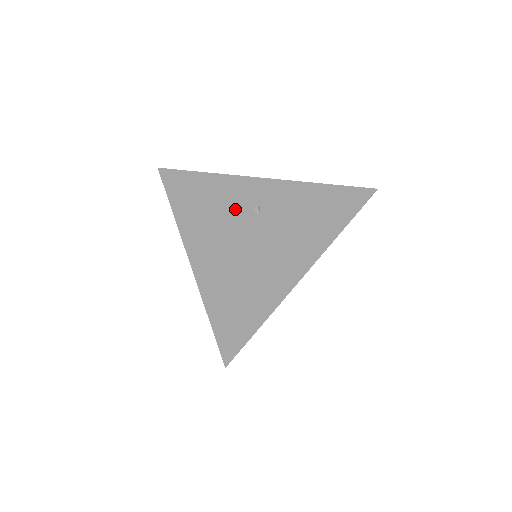
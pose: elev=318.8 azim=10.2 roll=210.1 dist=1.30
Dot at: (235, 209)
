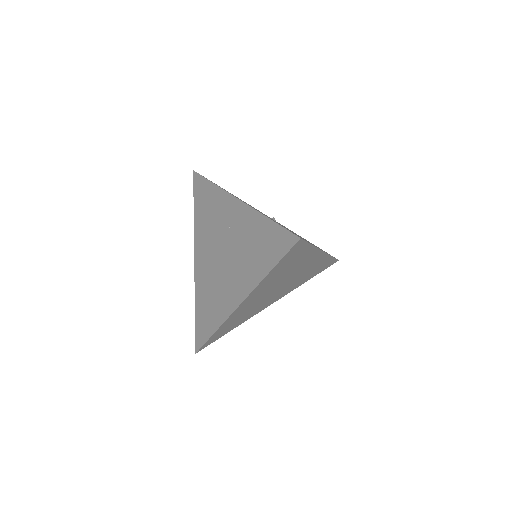
Dot at: occluded
